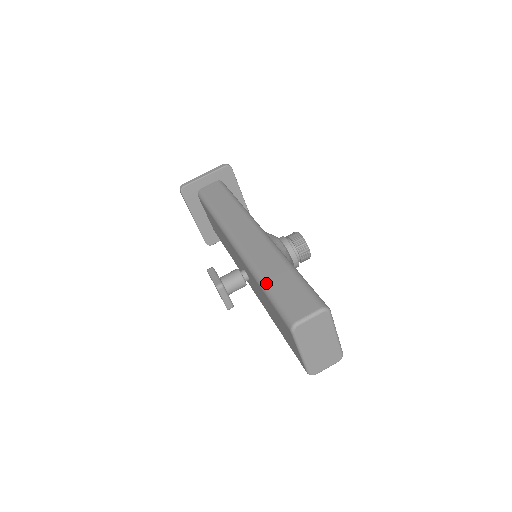
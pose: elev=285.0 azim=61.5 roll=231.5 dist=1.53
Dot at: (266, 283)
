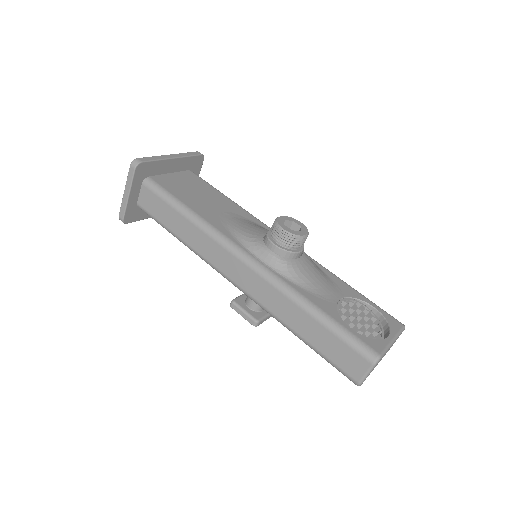
Dot at: (302, 339)
